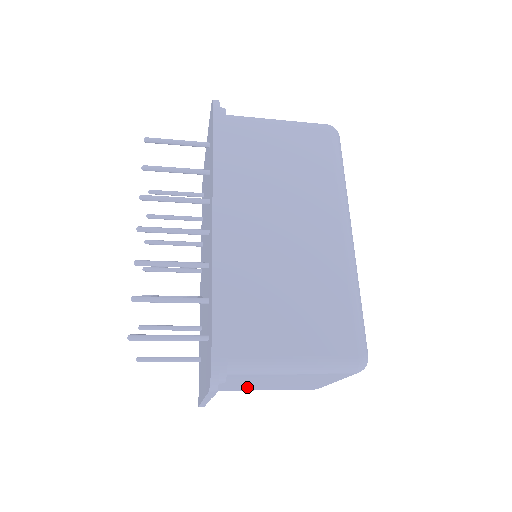
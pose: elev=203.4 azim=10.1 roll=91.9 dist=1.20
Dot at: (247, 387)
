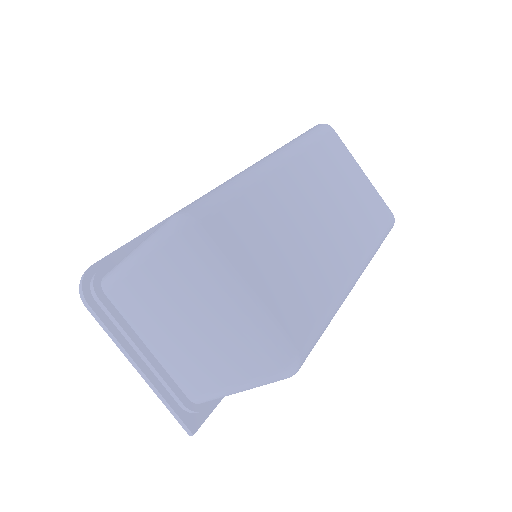
Dot at: (189, 366)
